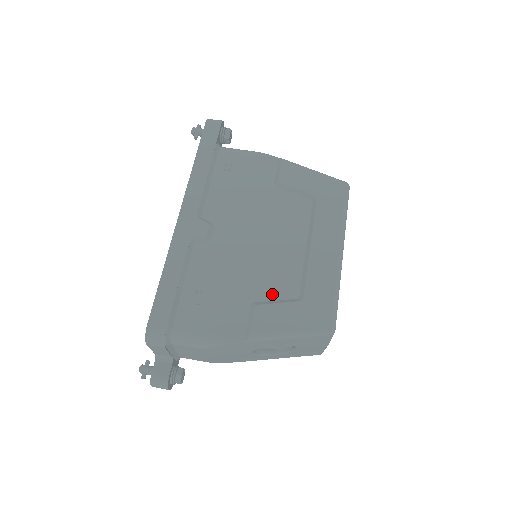
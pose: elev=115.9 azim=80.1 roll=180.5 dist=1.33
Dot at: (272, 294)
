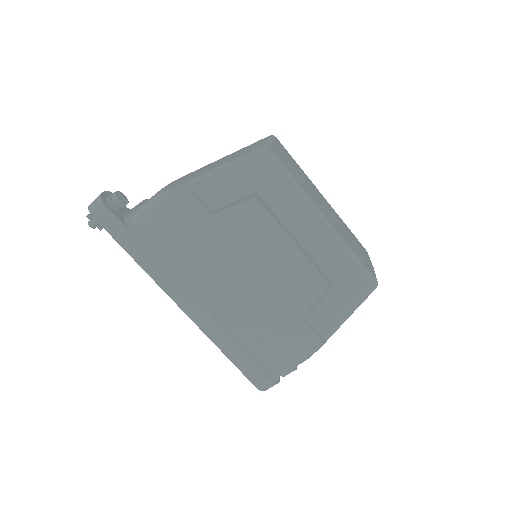
Dot at: (308, 299)
